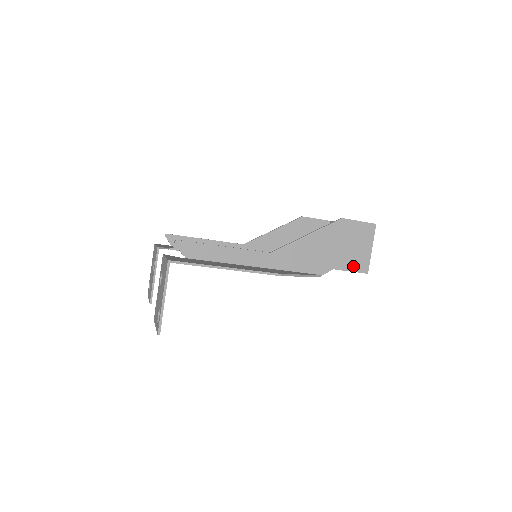
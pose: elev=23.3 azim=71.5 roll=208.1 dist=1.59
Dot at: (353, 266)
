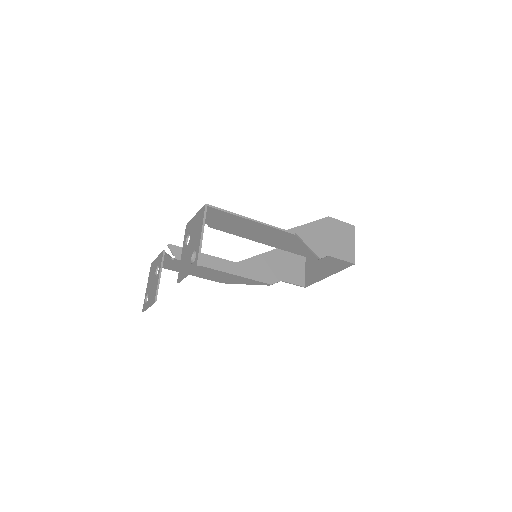
Dot at: (343, 256)
